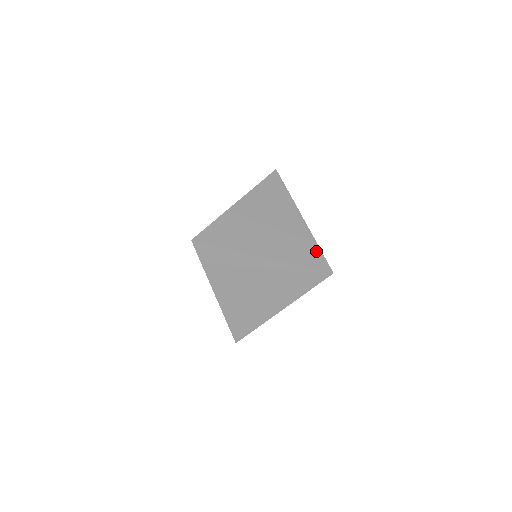
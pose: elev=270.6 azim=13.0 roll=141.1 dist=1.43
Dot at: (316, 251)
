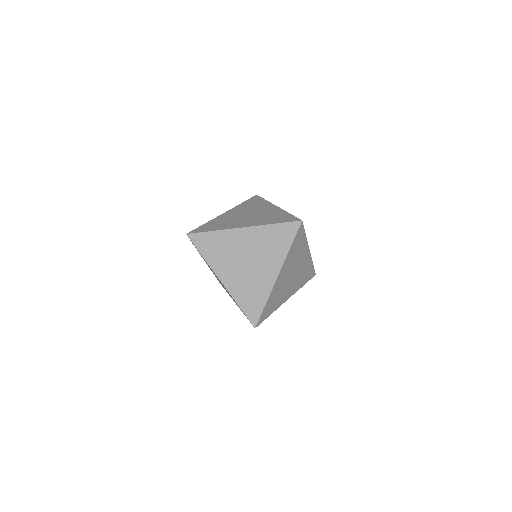
Dot at: (287, 215)
